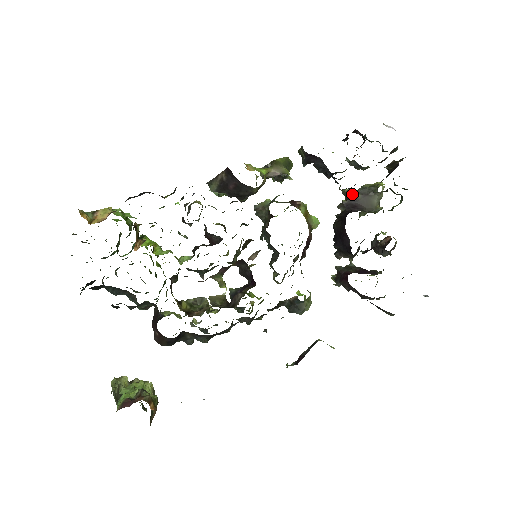
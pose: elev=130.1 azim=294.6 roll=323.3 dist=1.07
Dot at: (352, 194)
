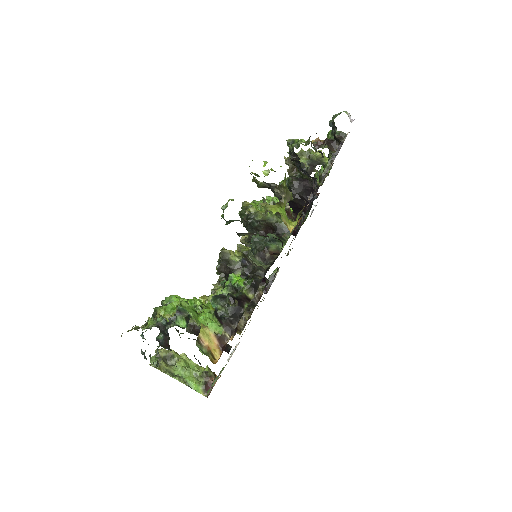
Dot at: (304, 167)
